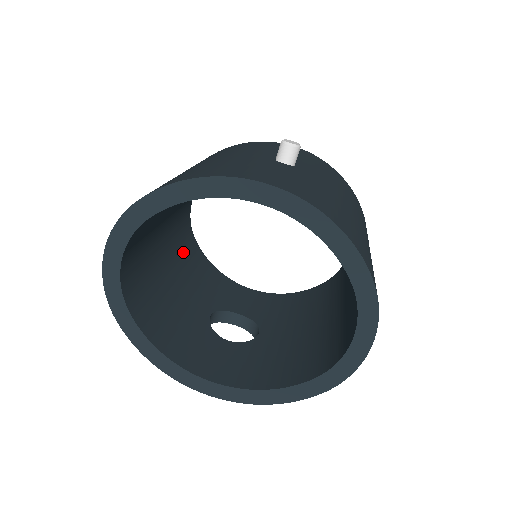
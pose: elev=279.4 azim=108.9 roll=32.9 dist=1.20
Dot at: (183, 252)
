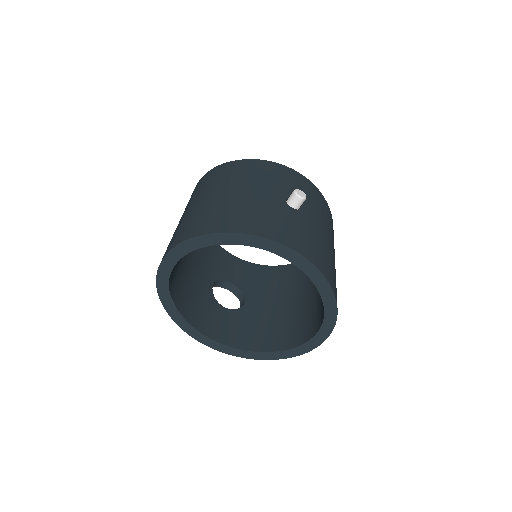
Dot at: occluded
